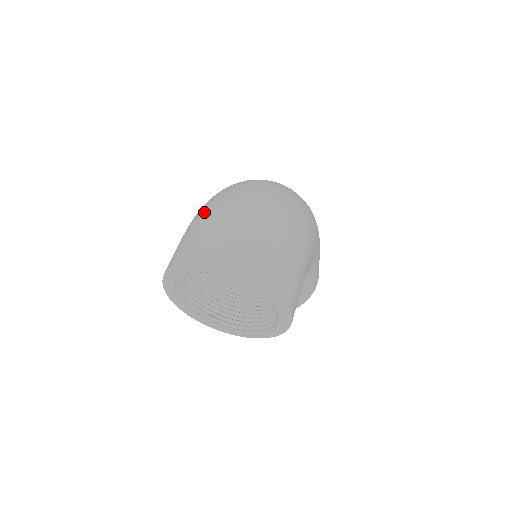
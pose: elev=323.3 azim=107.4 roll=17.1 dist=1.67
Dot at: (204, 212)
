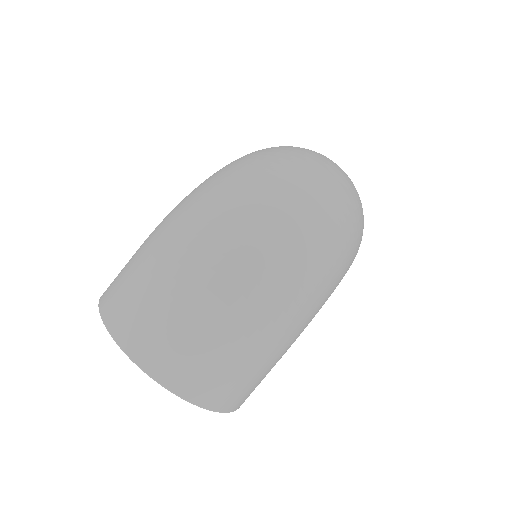
Dot at: (167, 247)
